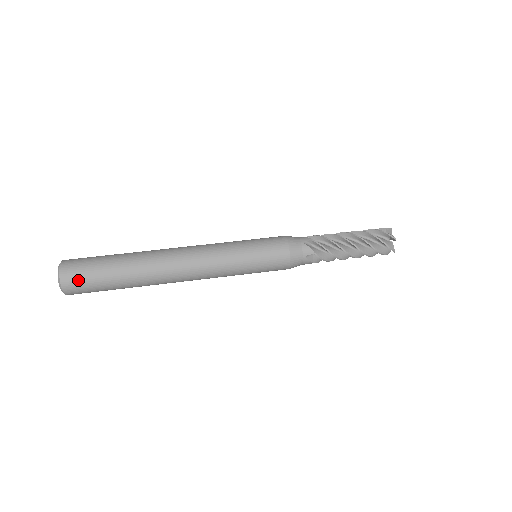
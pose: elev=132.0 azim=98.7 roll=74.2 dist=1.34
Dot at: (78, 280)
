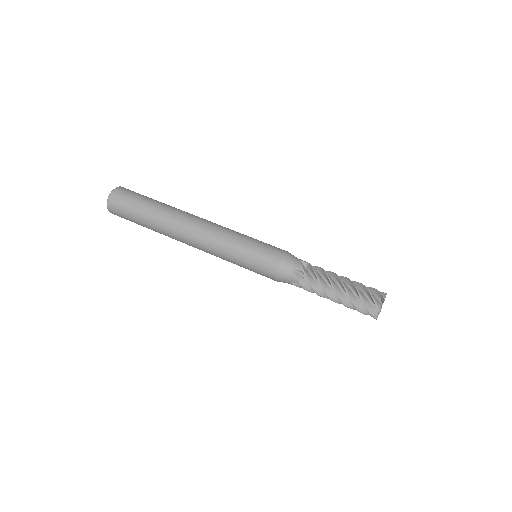
Dot at: (119, 211)
